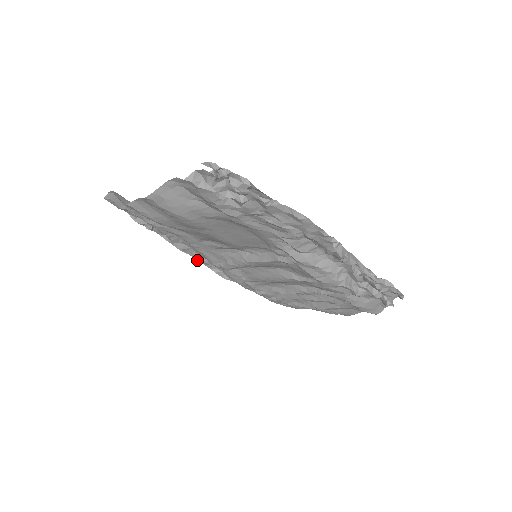
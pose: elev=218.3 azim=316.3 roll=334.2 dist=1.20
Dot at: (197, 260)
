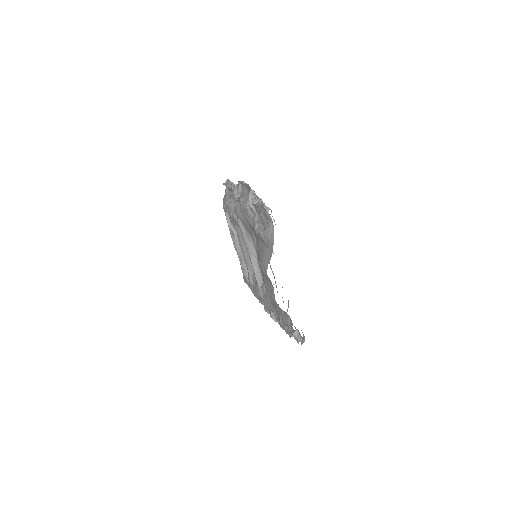
Dot at: (236, 199)
